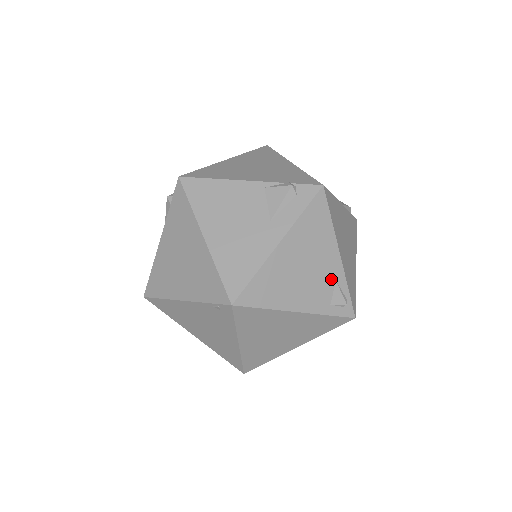
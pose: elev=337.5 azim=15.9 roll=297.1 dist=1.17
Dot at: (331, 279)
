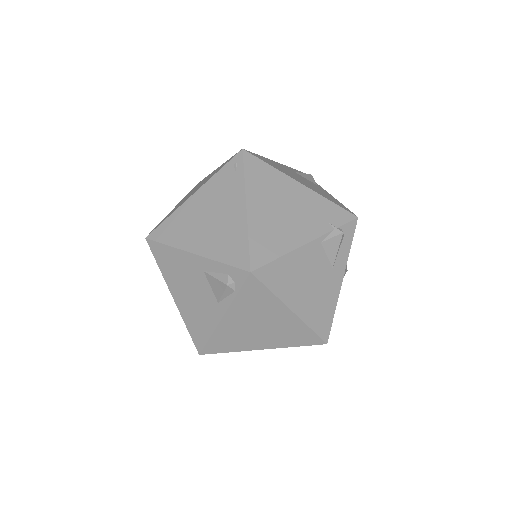
Dot at: occluded
